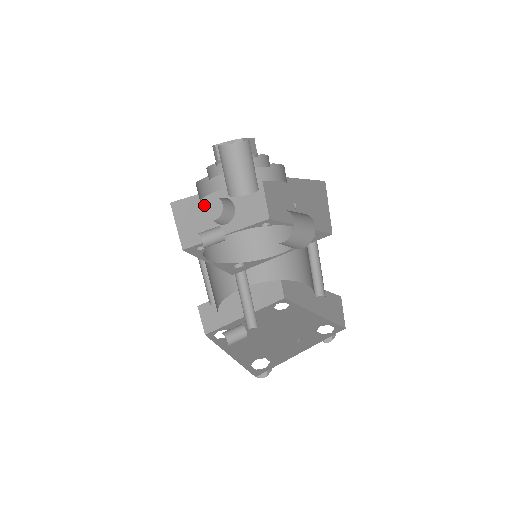
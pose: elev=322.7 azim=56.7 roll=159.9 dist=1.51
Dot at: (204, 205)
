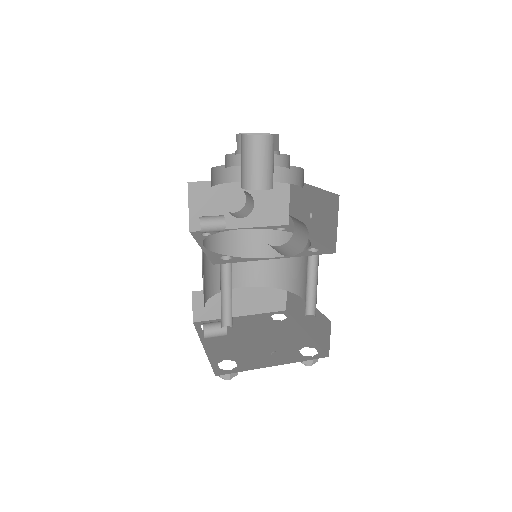
Dot at: (222, 193)
